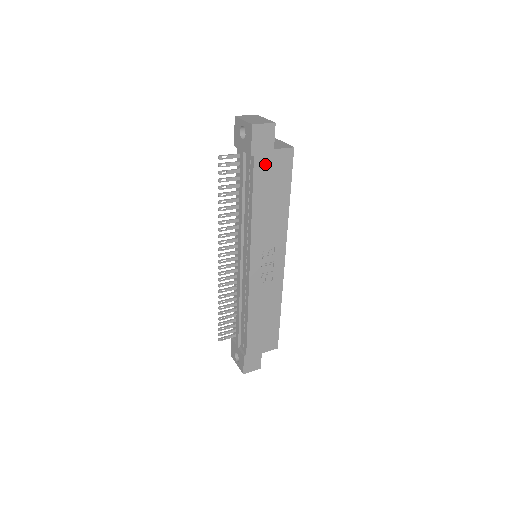
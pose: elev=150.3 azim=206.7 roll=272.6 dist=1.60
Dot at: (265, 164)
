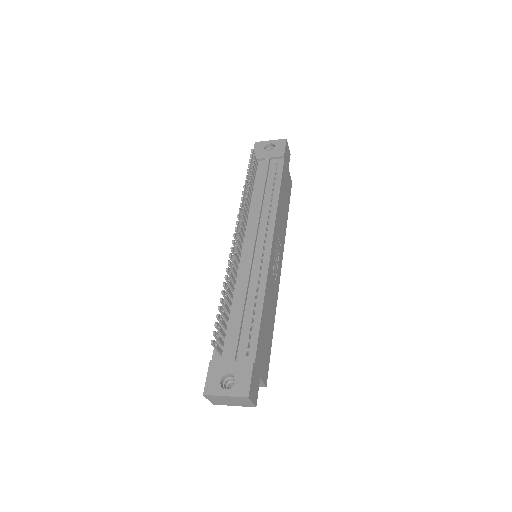
Dot at: (286, 172)
